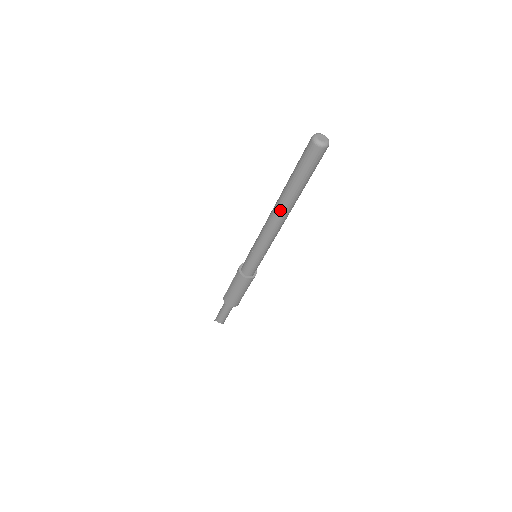
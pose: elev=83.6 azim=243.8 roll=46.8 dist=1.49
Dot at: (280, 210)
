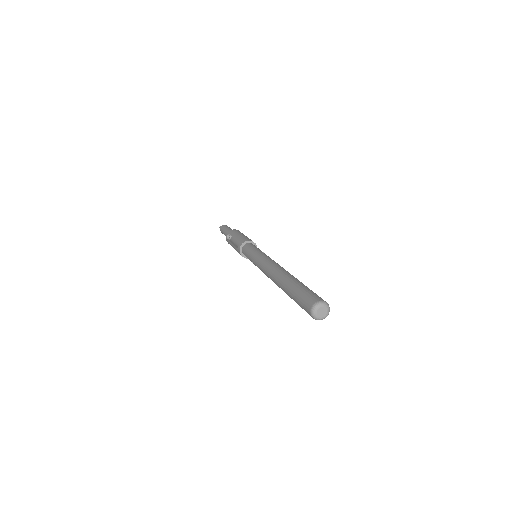
Dot at: occluded
